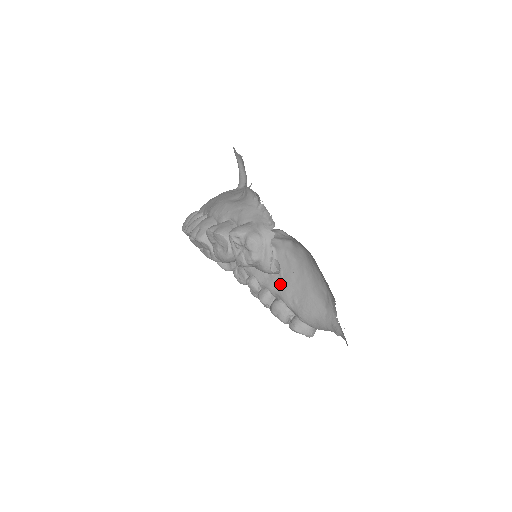
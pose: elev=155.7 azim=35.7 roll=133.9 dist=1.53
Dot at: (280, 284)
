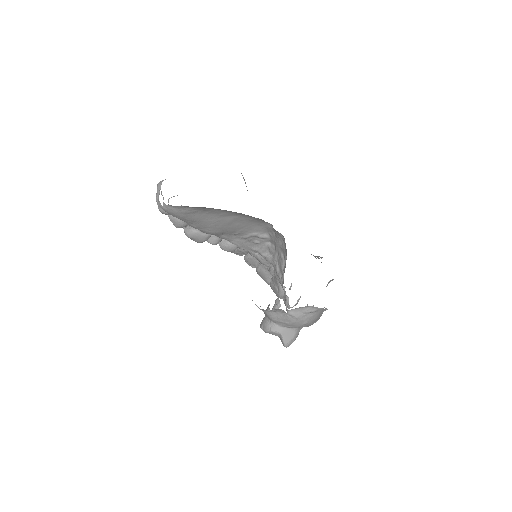
Dot at: occluded
